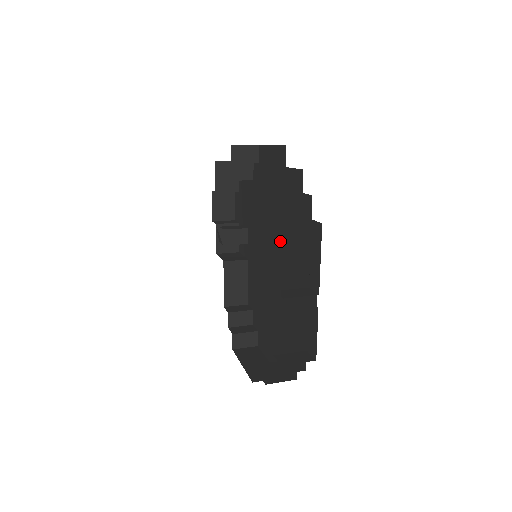
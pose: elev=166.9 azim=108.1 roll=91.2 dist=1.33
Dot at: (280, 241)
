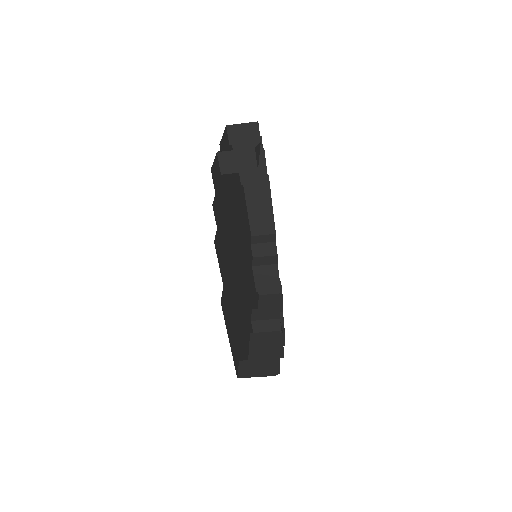
Dot at: occluded
